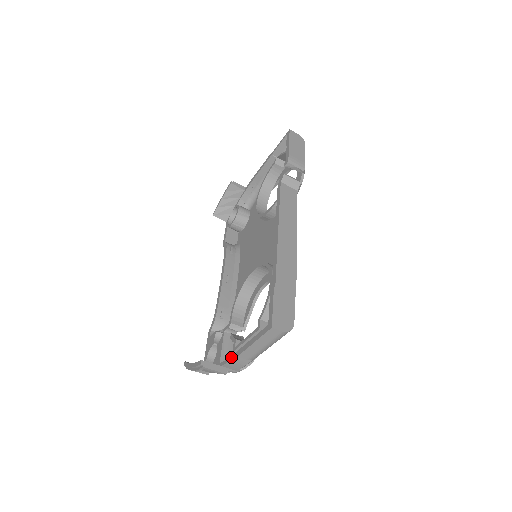
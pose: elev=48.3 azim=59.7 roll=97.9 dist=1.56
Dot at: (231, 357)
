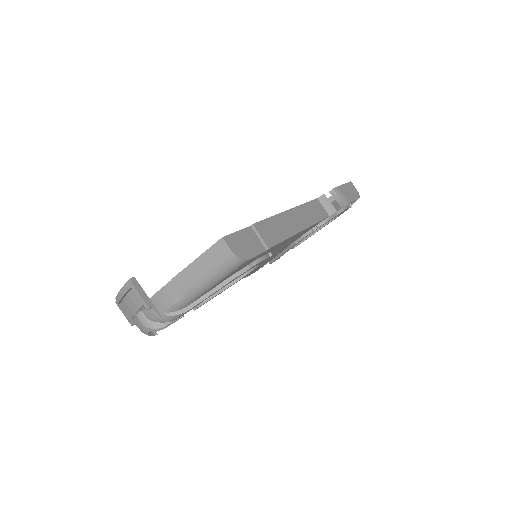
Dot at: (165, 285)
